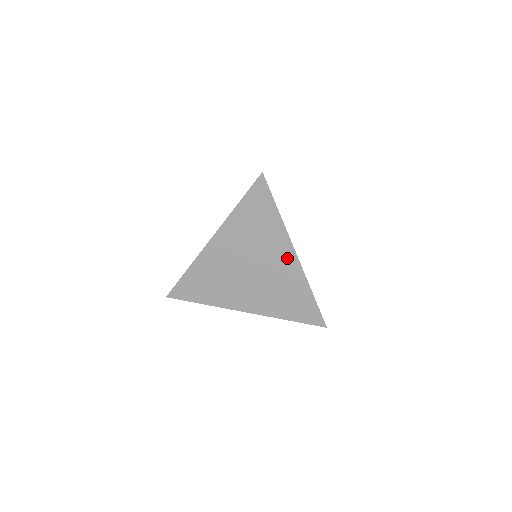
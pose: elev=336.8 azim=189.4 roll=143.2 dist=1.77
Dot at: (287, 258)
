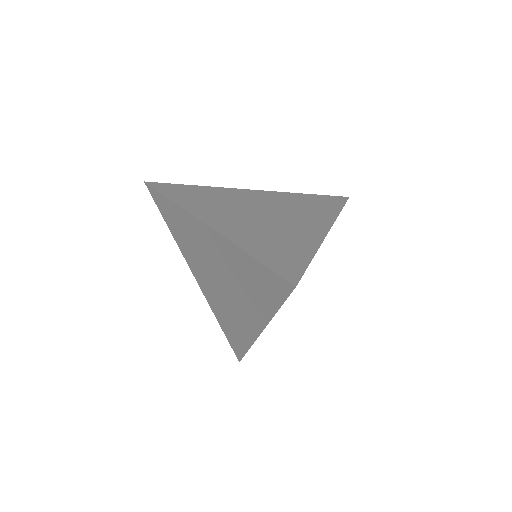
Dot at: (252, 322)
